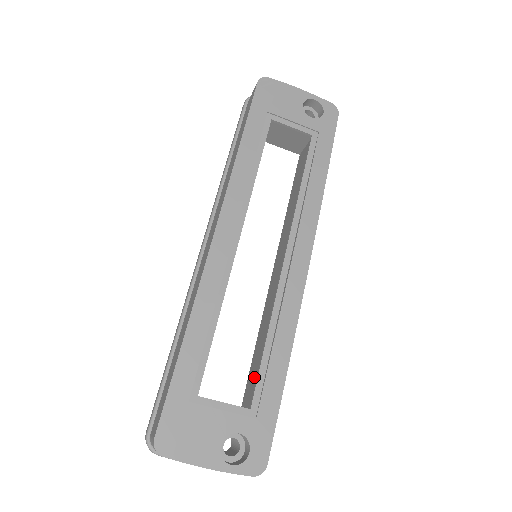
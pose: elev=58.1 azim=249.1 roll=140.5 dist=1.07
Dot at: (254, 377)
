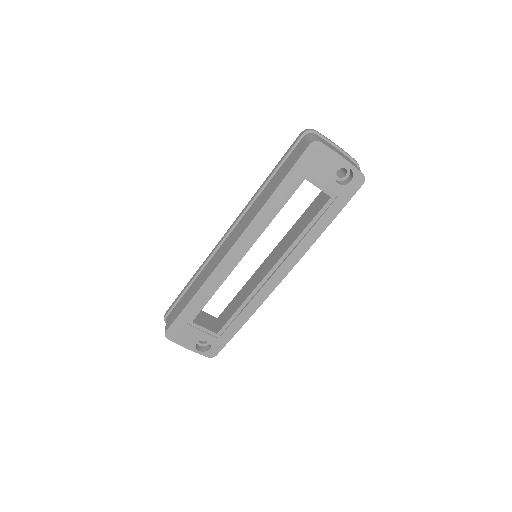
Dot at: (228, 315)
